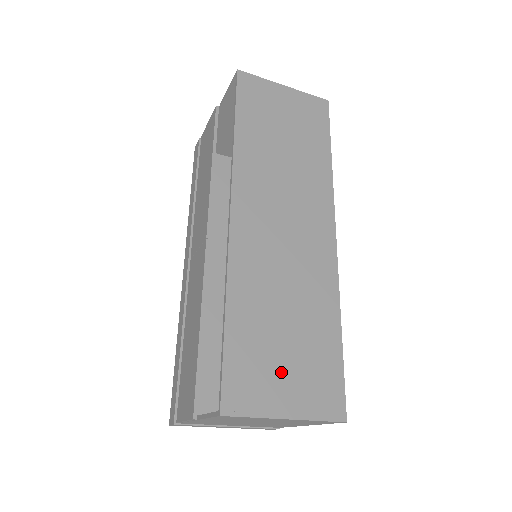
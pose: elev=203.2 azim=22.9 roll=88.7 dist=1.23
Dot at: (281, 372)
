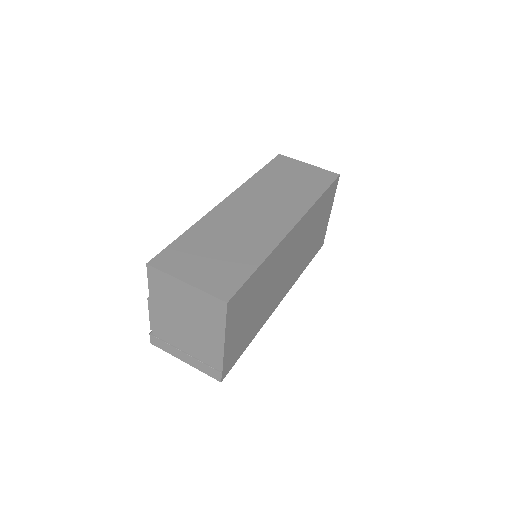
Dot at: (200, 263)
